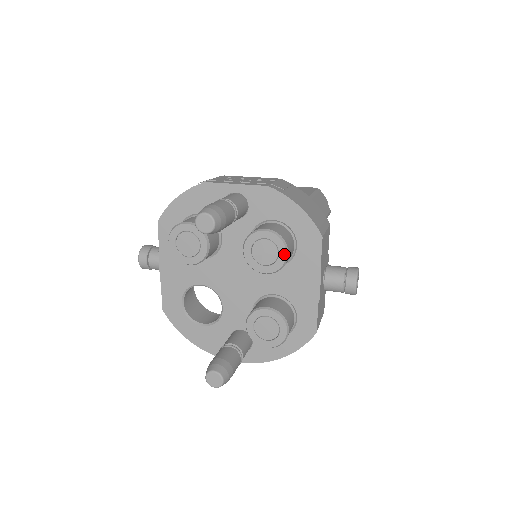
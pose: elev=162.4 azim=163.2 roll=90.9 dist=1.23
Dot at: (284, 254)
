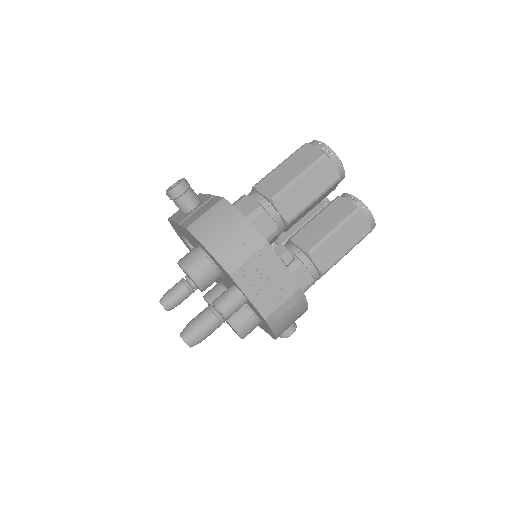
Dot at: occluded
